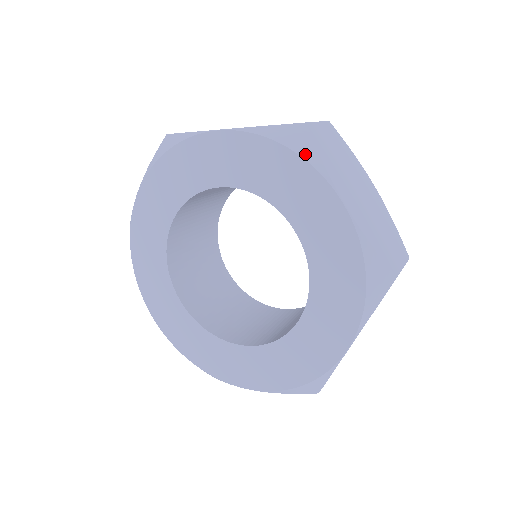
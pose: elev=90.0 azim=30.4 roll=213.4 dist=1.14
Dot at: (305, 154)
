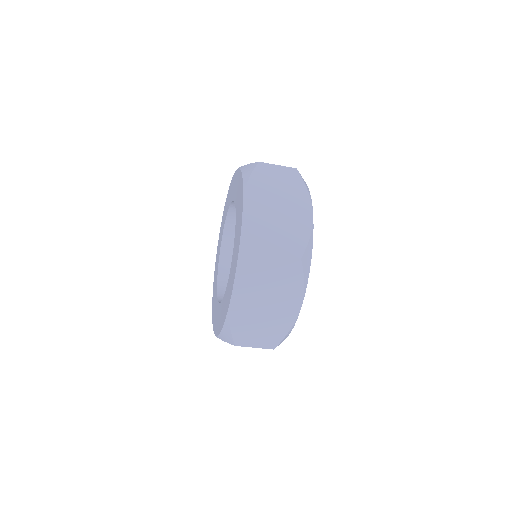
Dot at: (239, 264)
